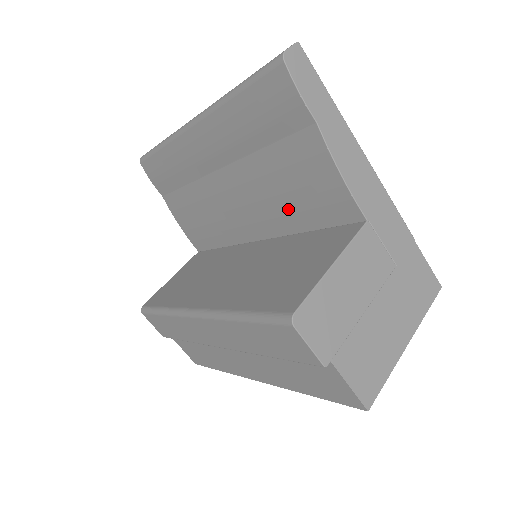
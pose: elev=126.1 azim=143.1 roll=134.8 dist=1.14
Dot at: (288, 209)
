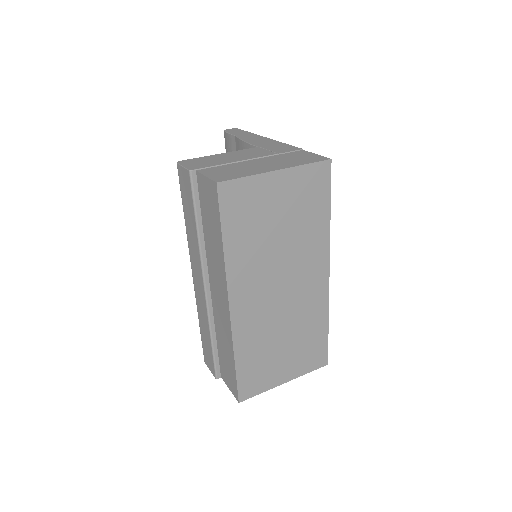
Dot at: occluded
